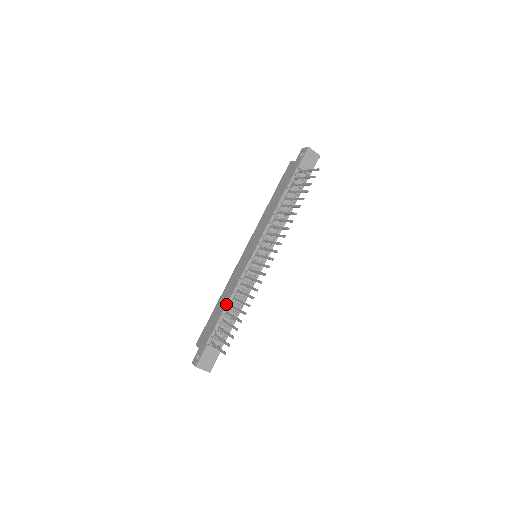
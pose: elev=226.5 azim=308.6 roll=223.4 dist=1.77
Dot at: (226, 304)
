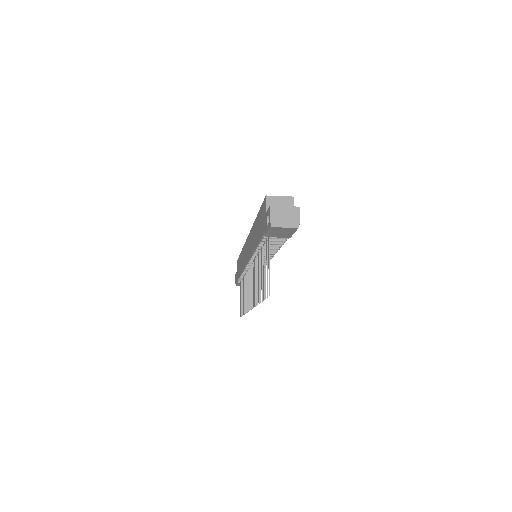
Dot at: (240, 274)
